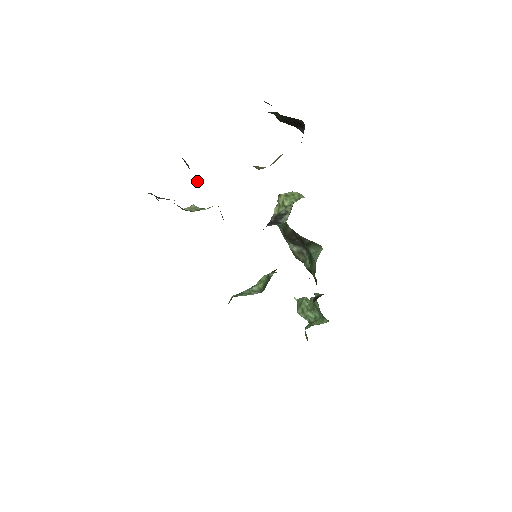
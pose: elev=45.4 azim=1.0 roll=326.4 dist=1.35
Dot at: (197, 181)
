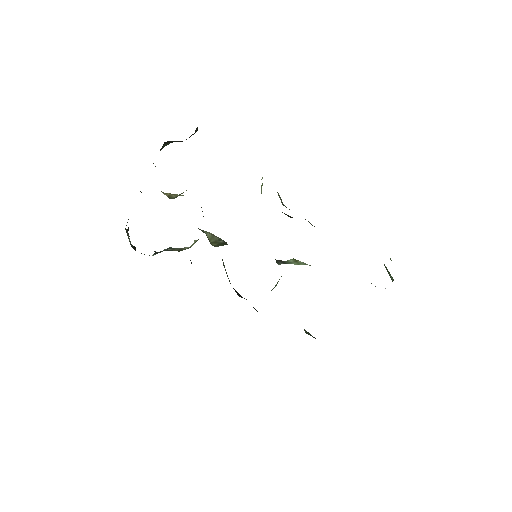
Dot at: occluded
